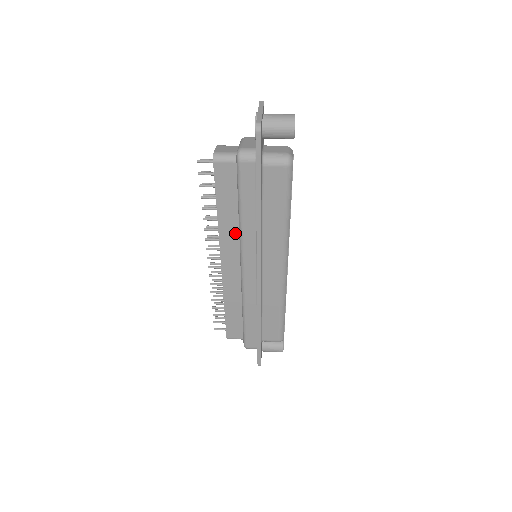
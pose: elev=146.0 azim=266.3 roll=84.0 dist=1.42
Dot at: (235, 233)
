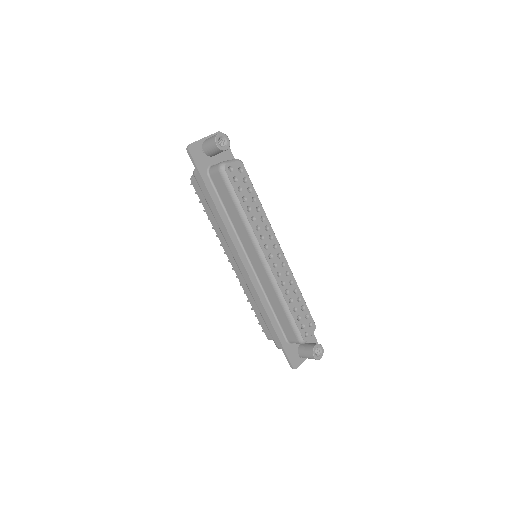
Dot at: occluded
